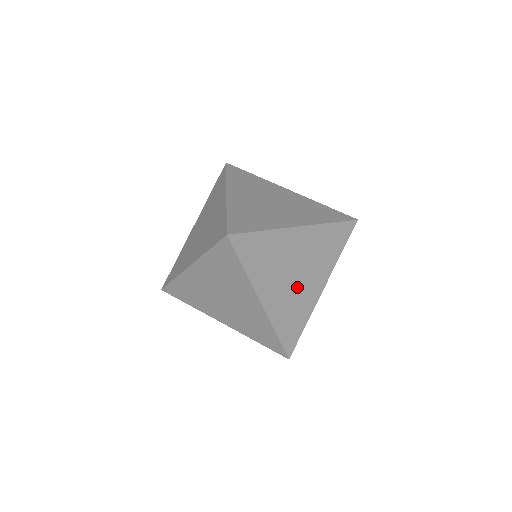
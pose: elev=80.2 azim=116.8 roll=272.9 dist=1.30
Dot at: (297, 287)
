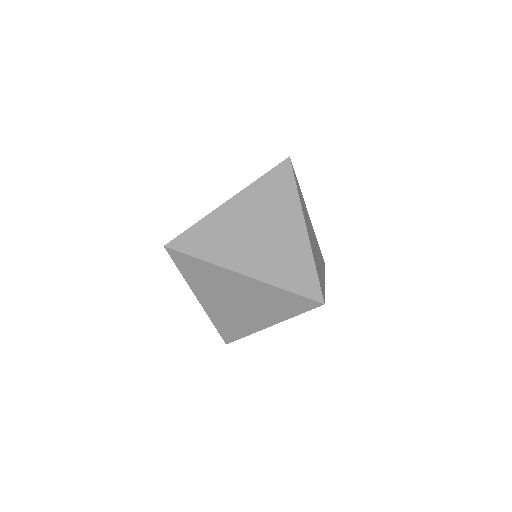
Dot at: (272, 241)
